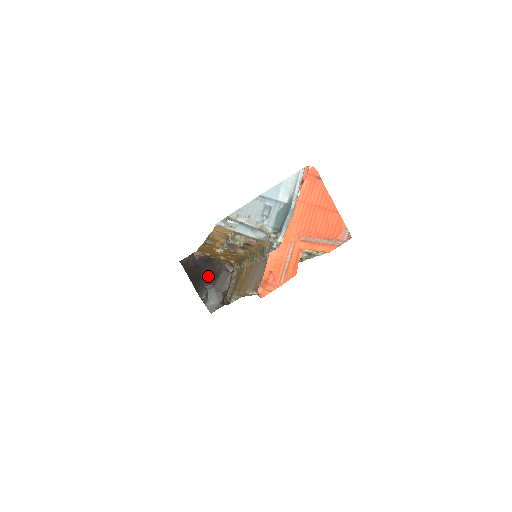
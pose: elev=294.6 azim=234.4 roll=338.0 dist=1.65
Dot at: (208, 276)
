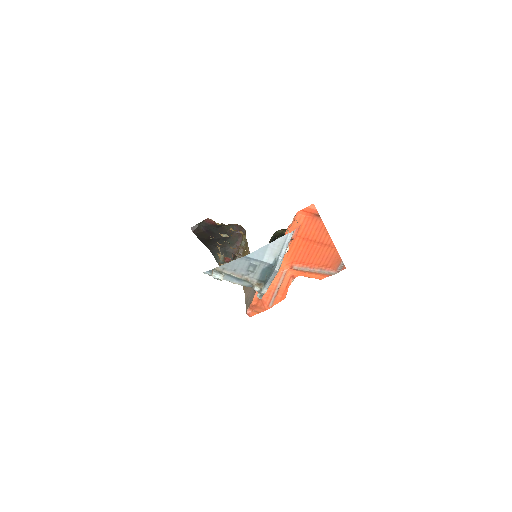
Dot at: (219, 237)
